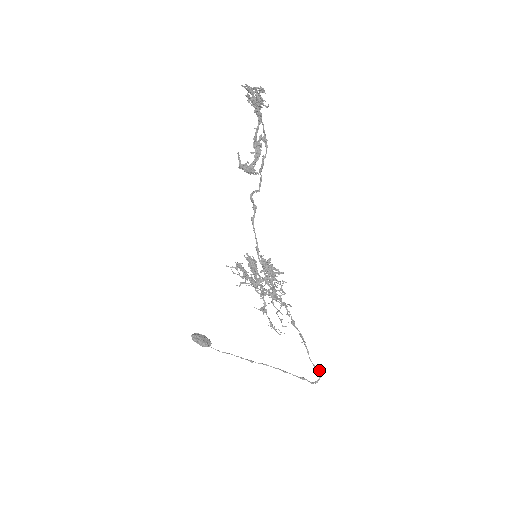
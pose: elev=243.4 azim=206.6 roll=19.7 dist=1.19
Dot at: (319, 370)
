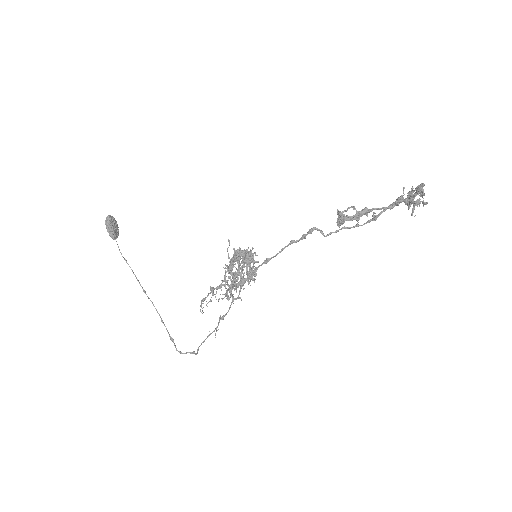
Dot at: occluded
